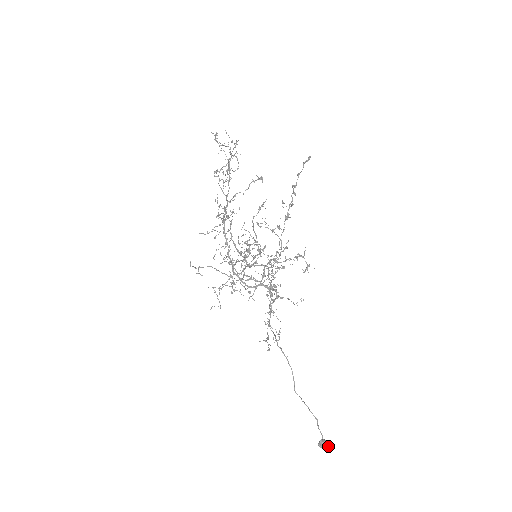
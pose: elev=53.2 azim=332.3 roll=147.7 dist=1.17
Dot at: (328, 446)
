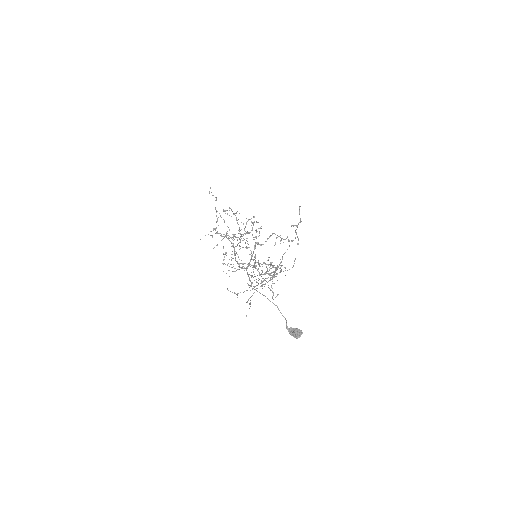
Dot at: (296, 330)
